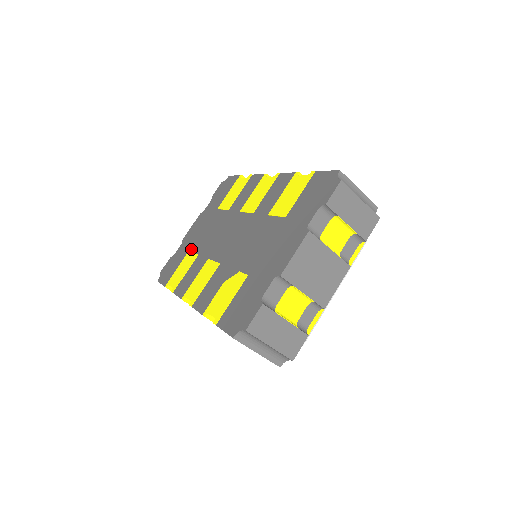
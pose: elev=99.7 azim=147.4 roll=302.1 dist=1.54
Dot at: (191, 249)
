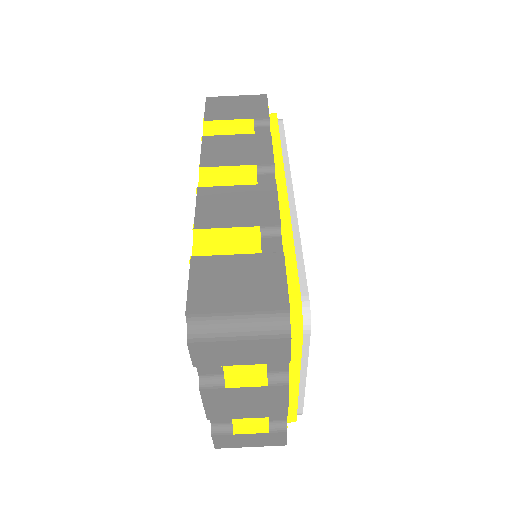
Dot at: occluded
